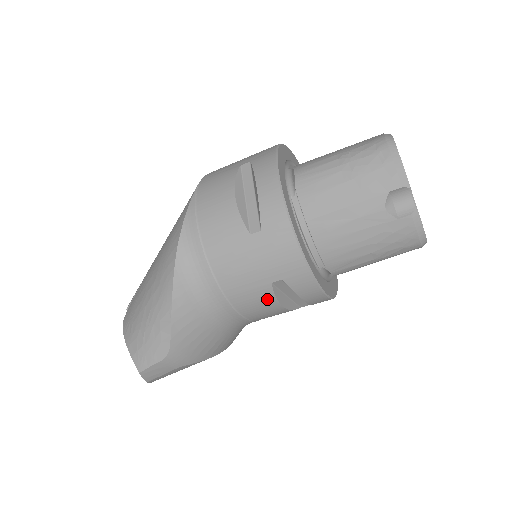
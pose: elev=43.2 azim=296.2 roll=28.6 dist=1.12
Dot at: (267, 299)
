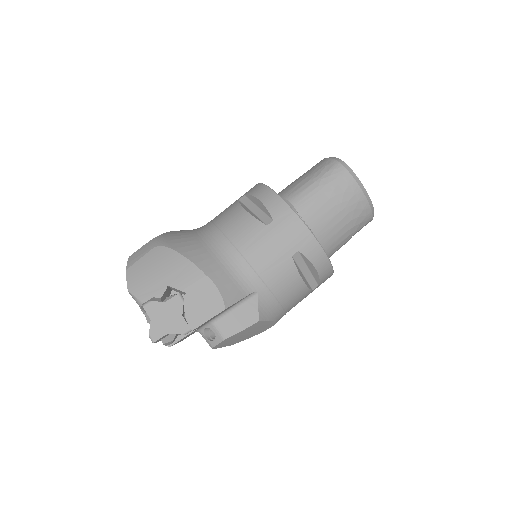
Dot at: (235, 208)
